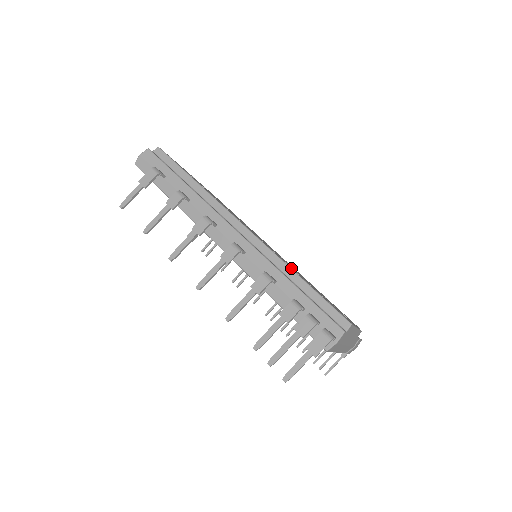
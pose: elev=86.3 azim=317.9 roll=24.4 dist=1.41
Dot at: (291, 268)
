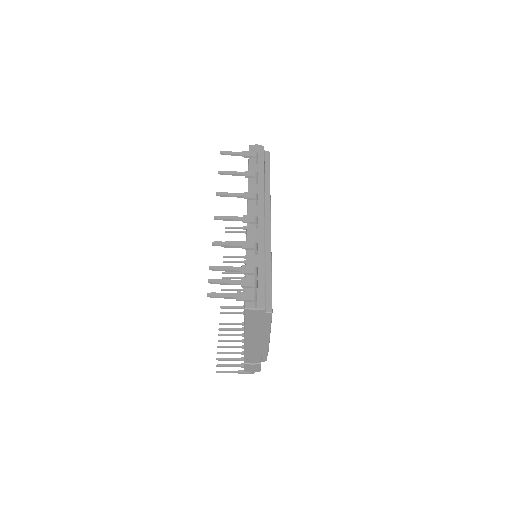
Dot at: occluded
